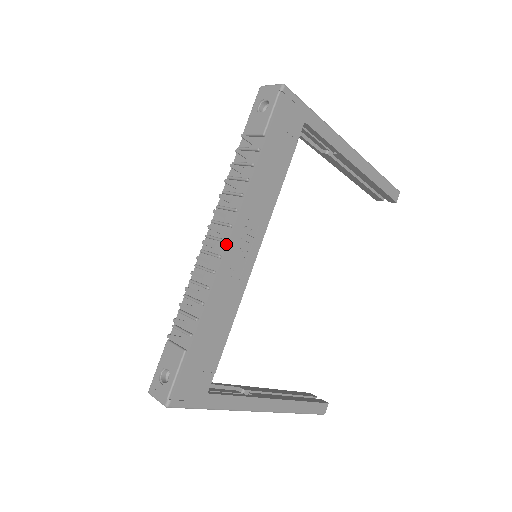
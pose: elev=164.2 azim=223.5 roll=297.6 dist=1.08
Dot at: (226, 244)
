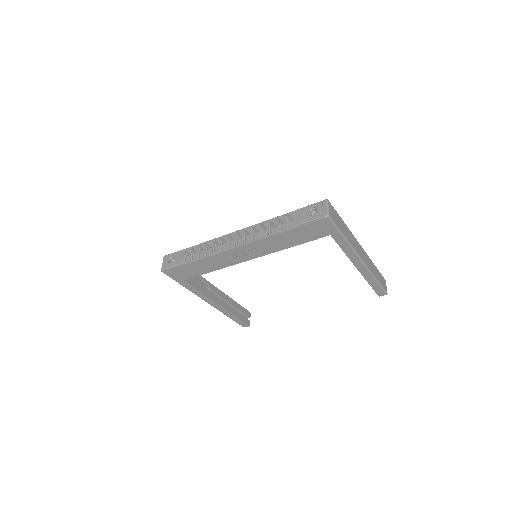
Dot at: (235, 247)
